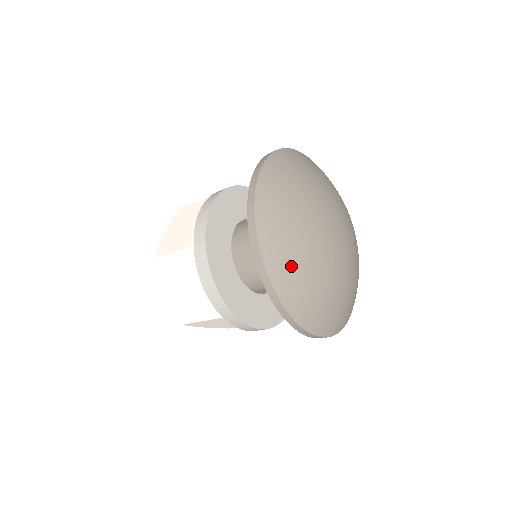
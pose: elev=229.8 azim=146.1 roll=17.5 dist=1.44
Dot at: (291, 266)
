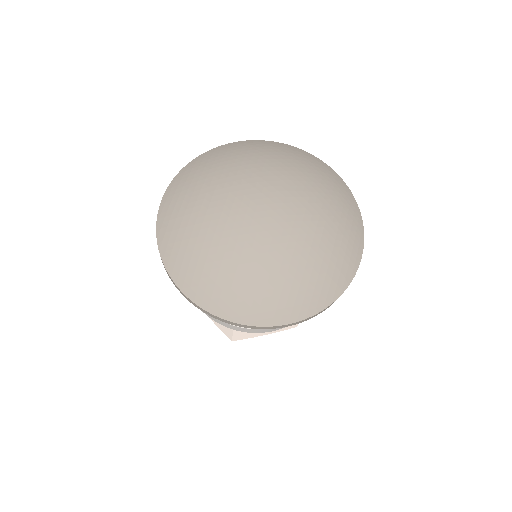
Dot at: (199, 273)
